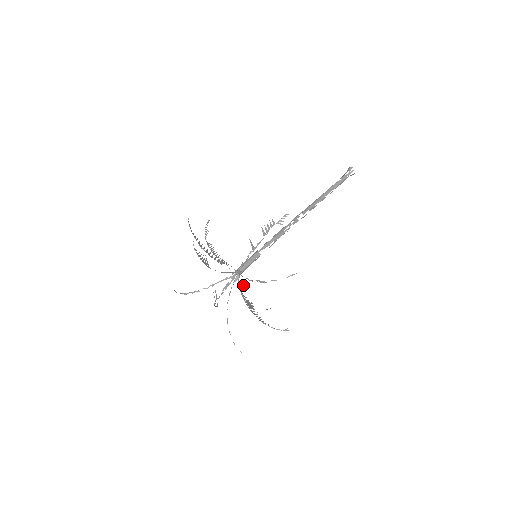
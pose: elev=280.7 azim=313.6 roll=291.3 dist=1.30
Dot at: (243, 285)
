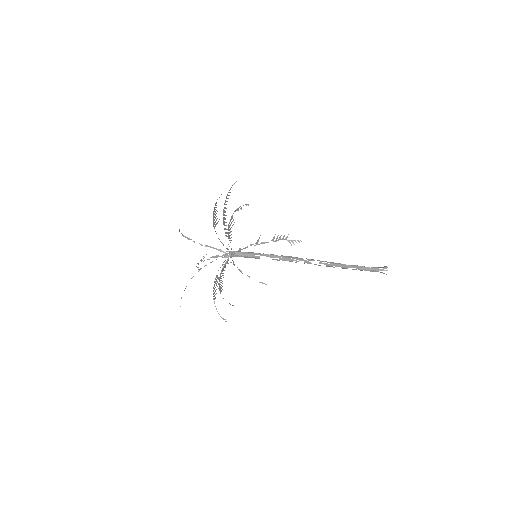
Dot at: occluded
